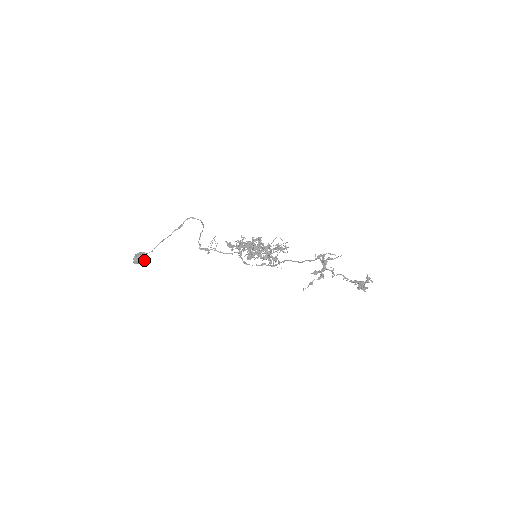
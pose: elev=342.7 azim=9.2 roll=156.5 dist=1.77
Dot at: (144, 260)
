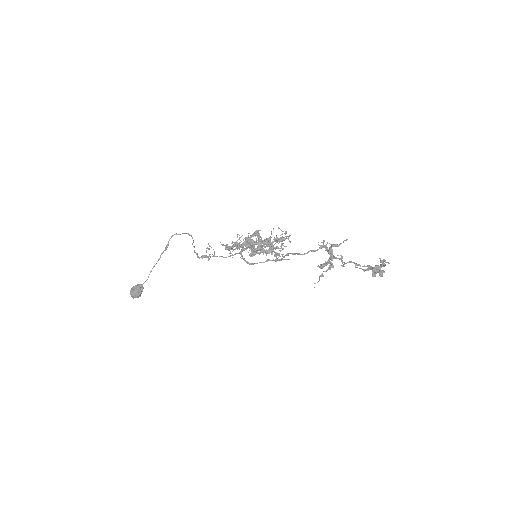
Dot at: (141, 292)
